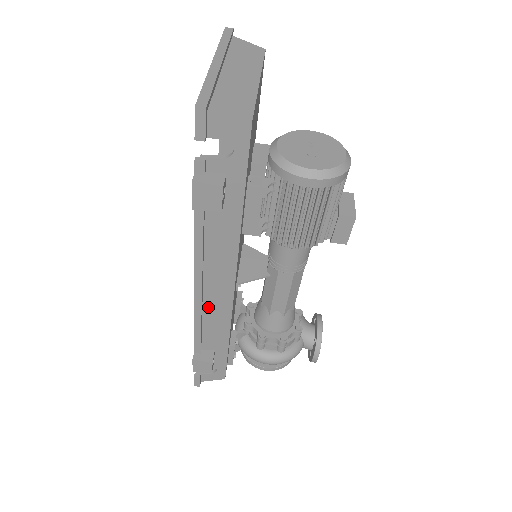
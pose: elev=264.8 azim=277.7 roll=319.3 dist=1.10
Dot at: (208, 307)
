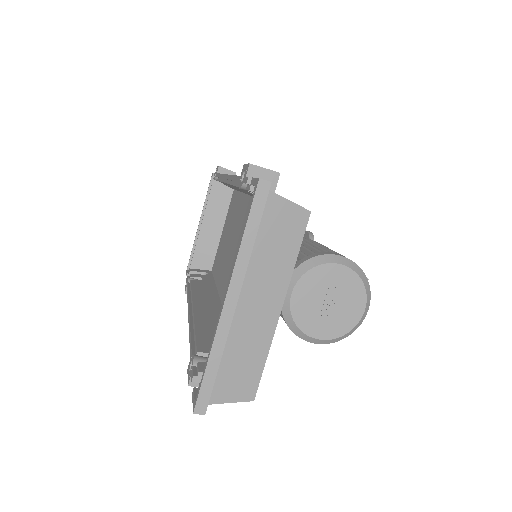
Dot at: occluded
